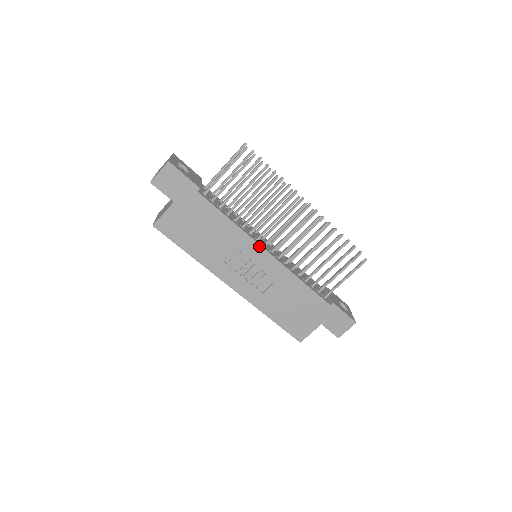
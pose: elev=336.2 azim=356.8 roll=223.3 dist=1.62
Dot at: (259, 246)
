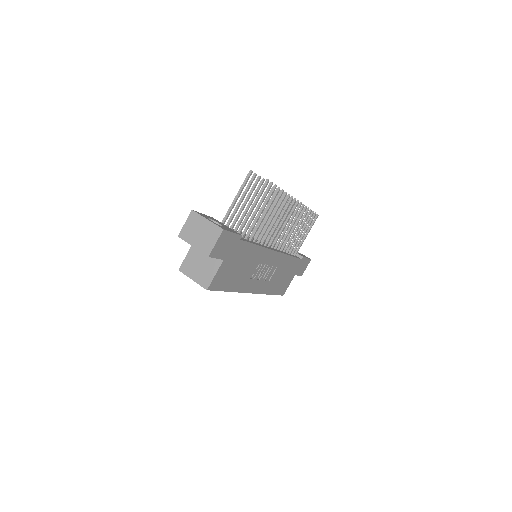
Dot at: (272, 251)
